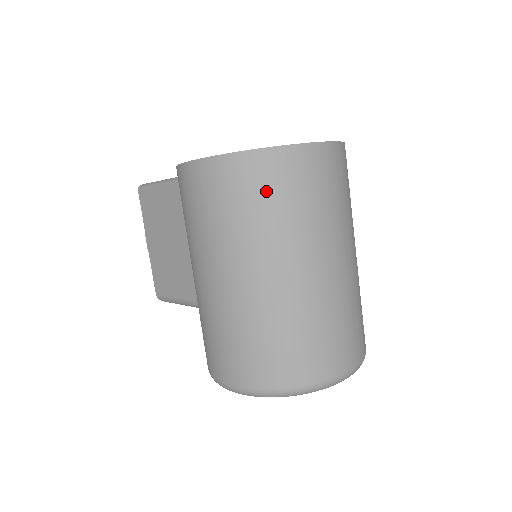
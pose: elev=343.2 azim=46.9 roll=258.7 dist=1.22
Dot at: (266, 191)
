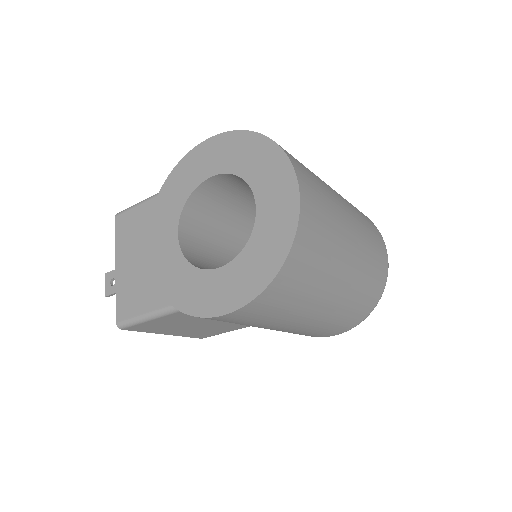
Dot at: (306, 271)
